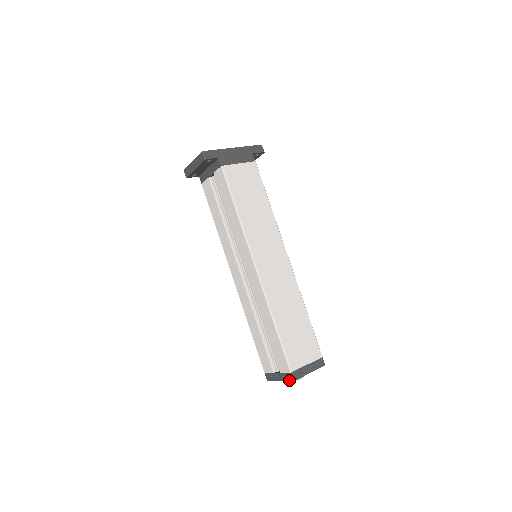
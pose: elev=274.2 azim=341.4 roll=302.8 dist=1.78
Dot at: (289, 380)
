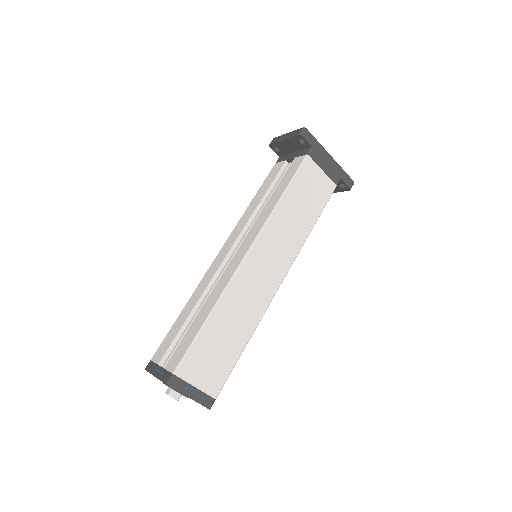
Dot at: (164, 380)
